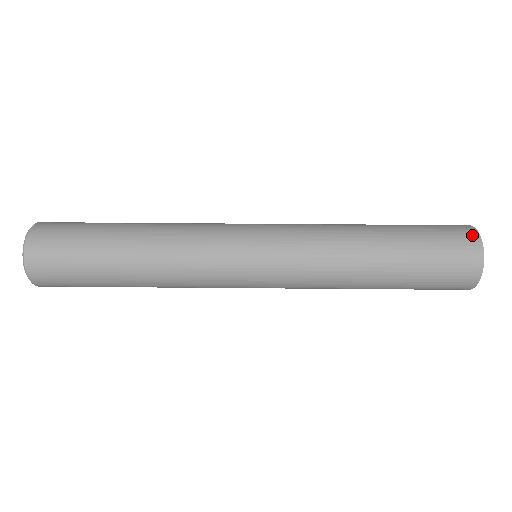
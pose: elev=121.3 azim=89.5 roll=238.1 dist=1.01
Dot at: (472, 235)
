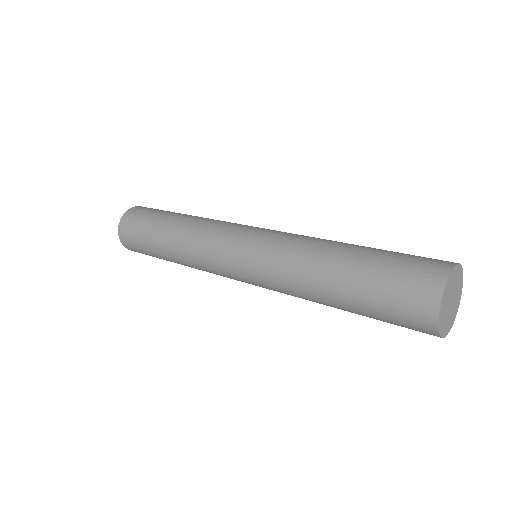
Dot at: (438, 275)
